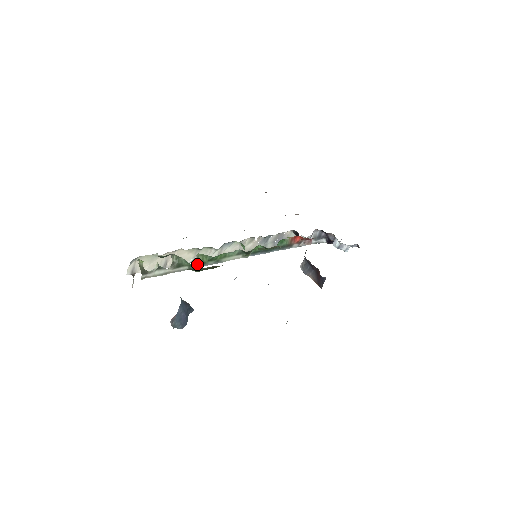
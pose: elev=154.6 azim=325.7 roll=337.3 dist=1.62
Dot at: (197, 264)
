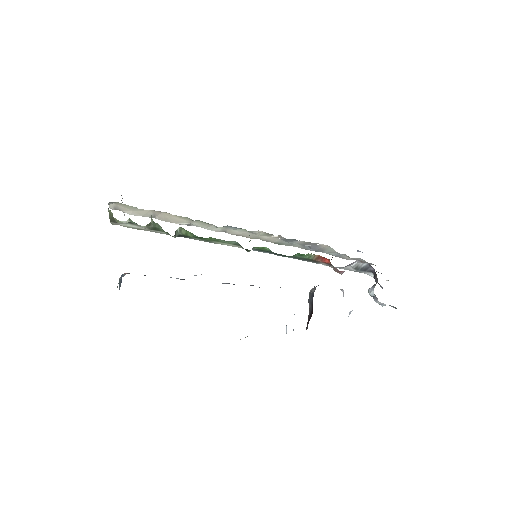
Dot at: (180, 234)
